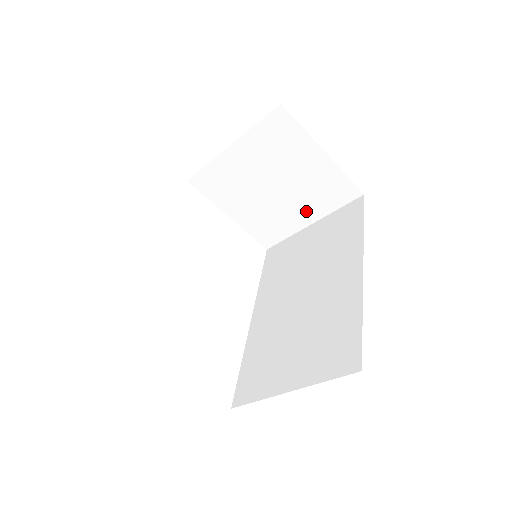
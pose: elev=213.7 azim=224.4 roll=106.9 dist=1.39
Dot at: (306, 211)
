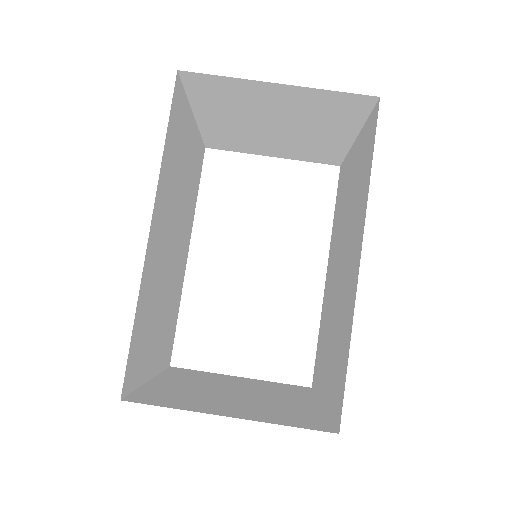
Dot at: (334, 131)
